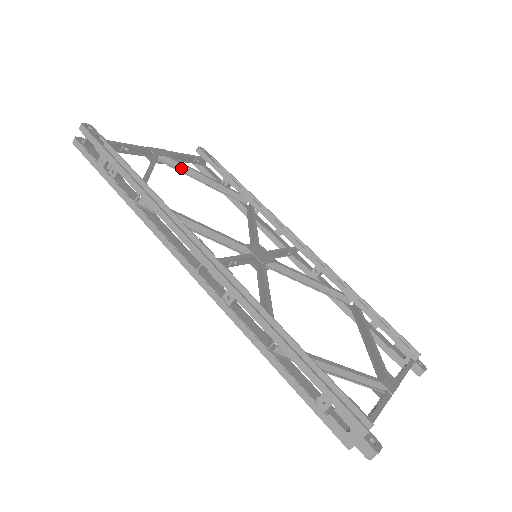
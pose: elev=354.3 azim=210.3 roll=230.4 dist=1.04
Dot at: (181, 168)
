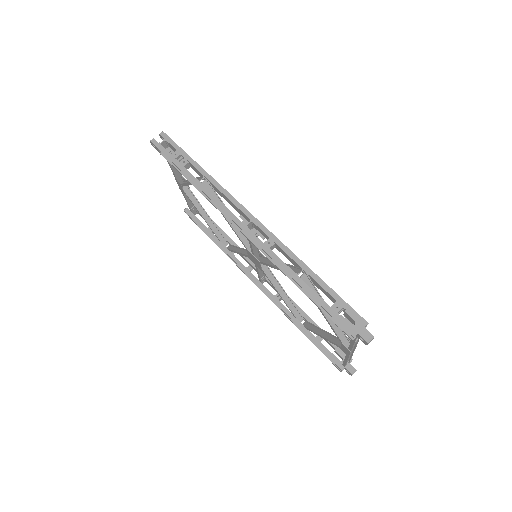
Dot at: (194, 200)
